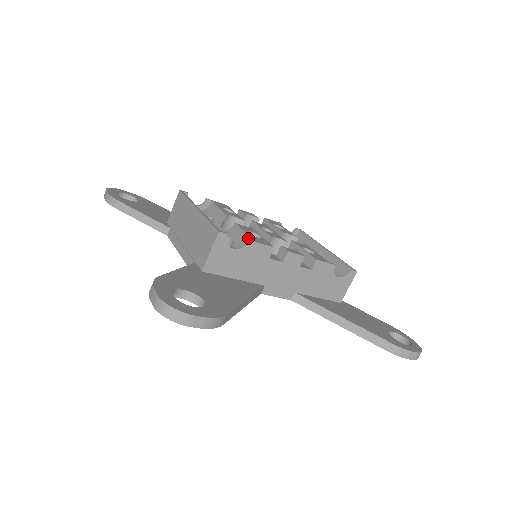
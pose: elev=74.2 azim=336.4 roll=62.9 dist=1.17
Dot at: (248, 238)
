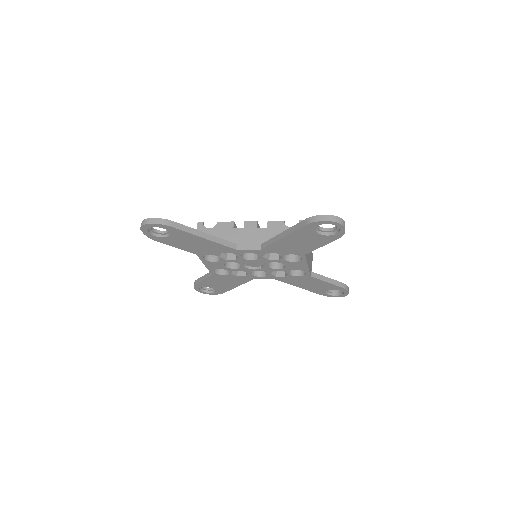
Dot at: occluded
